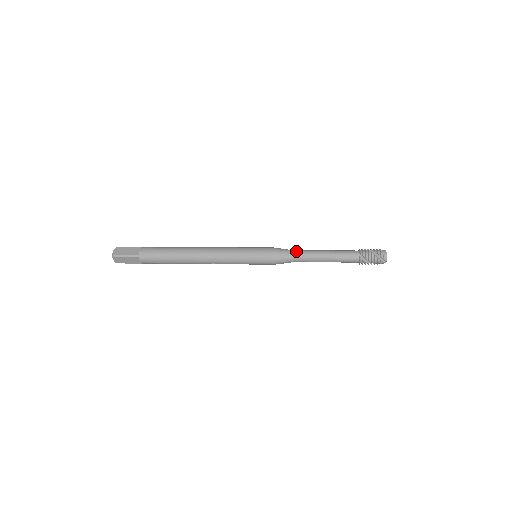
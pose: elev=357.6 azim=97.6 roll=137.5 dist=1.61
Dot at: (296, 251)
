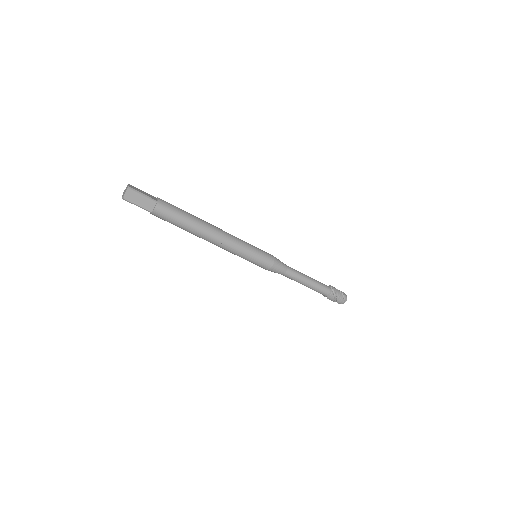
Dot at: (288, 266)
